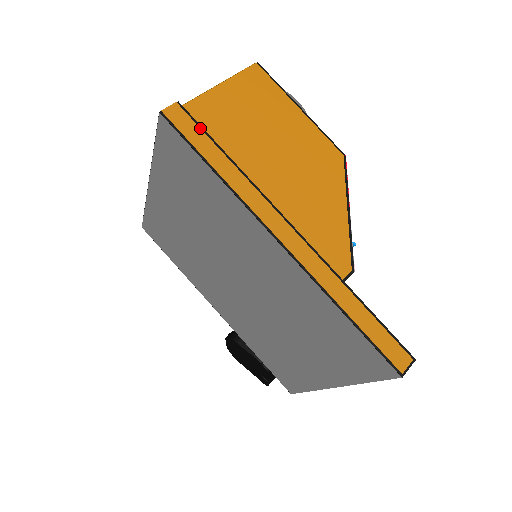
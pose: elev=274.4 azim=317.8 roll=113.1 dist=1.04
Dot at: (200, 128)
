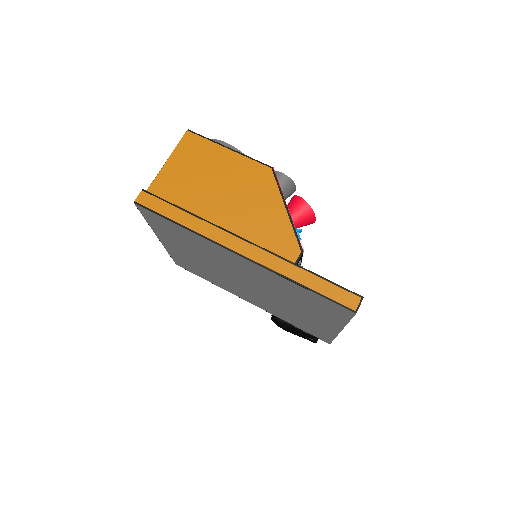
Dot at: (163, 201)
